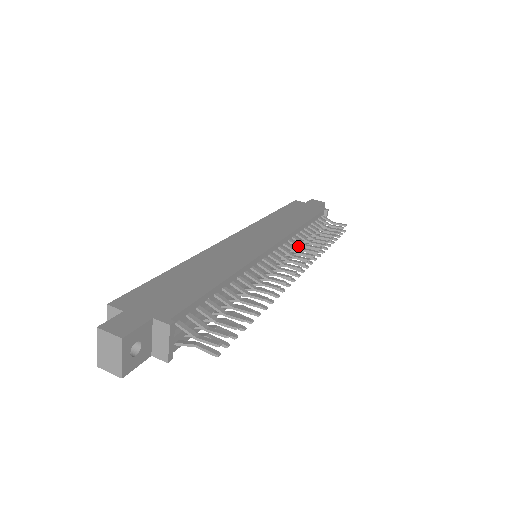
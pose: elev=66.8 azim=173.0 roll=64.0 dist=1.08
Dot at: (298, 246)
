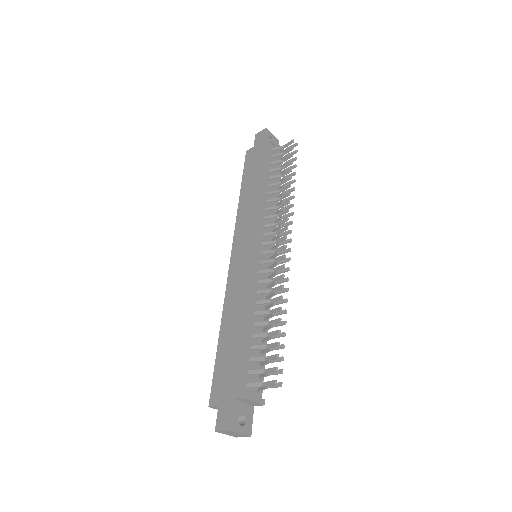
Dot at: (274, 217)
